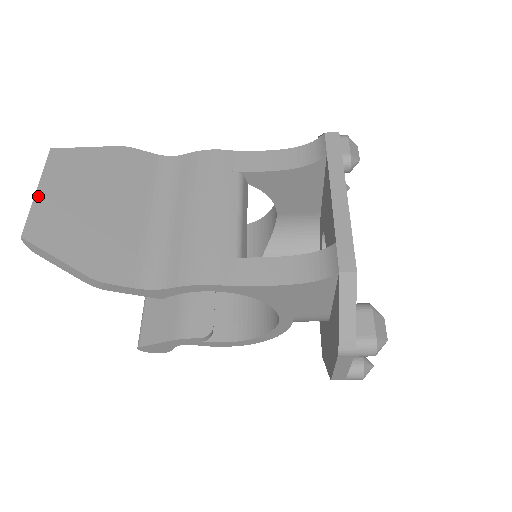
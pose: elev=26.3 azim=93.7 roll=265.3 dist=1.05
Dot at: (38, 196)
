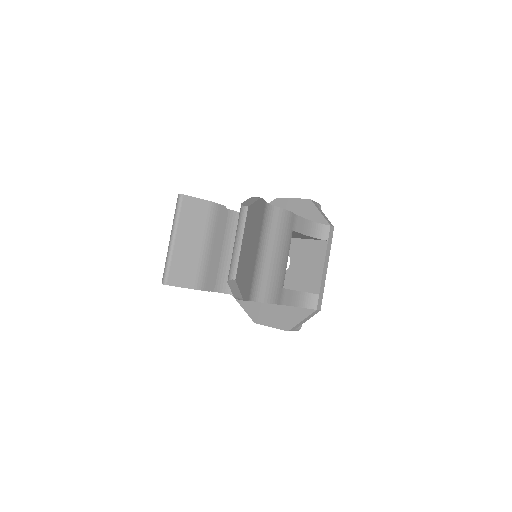
Dot at: (242, 248)
